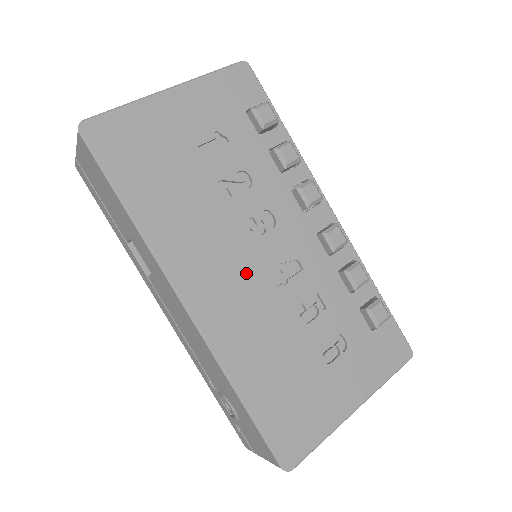
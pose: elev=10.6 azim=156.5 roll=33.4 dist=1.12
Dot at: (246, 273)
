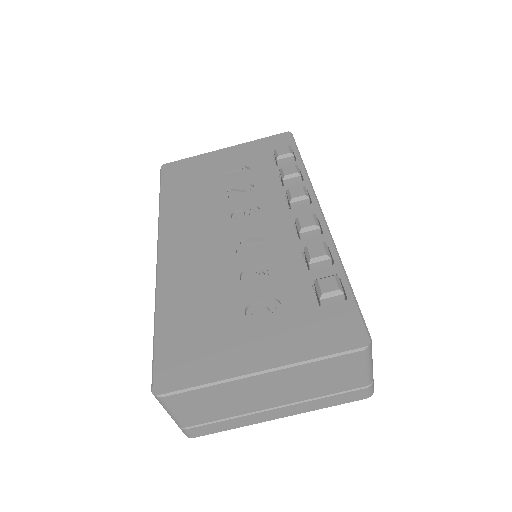
Dot at: (214, 240)
